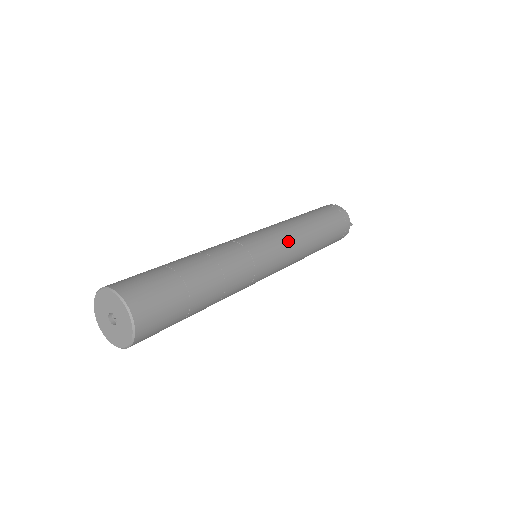
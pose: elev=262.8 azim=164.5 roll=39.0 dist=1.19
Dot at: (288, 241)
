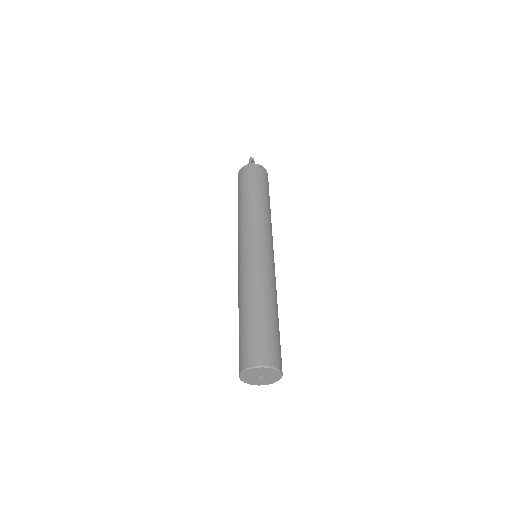
Dot at: (271, 235)
